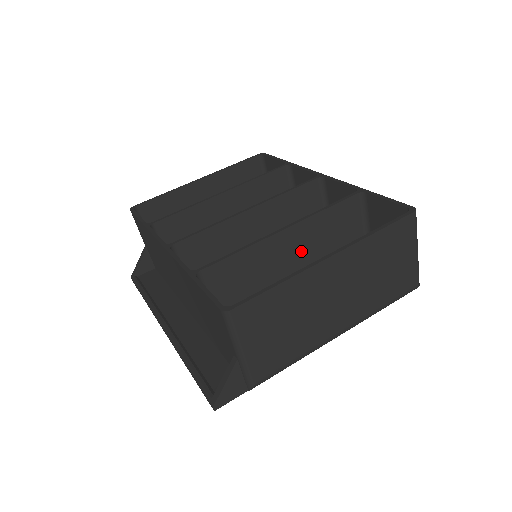
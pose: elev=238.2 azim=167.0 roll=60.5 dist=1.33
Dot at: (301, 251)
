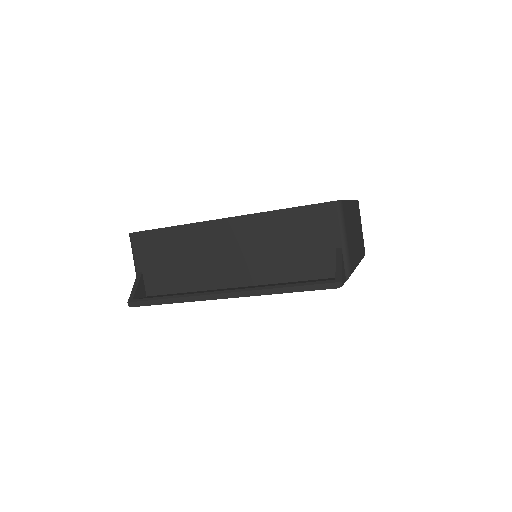
Dot at: occluded
